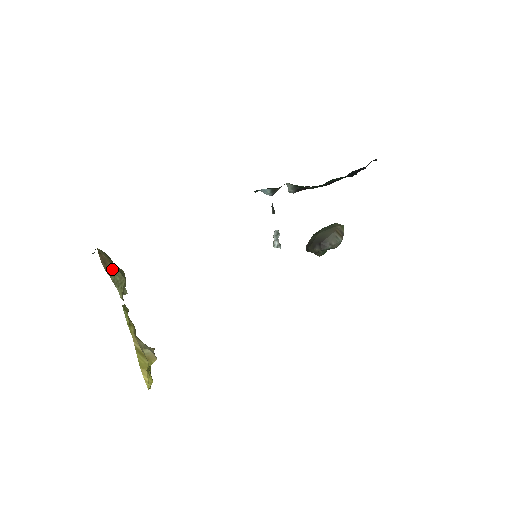
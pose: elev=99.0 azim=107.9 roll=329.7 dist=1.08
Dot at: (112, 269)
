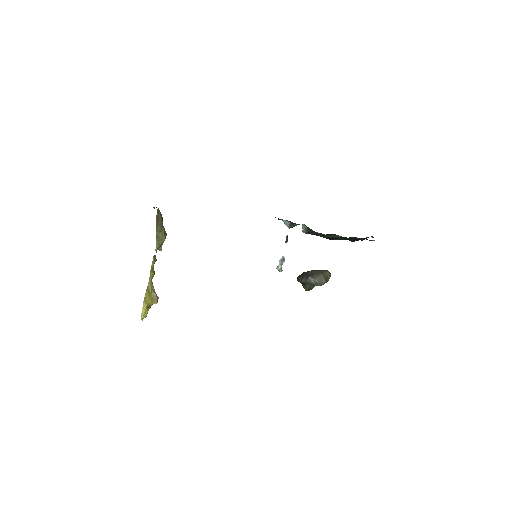
Dot at: (160, 227)
